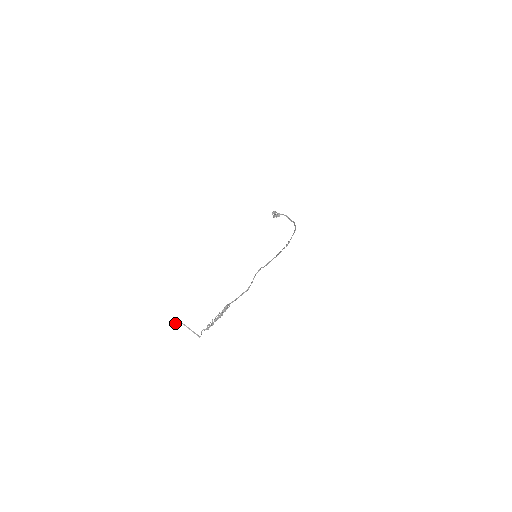
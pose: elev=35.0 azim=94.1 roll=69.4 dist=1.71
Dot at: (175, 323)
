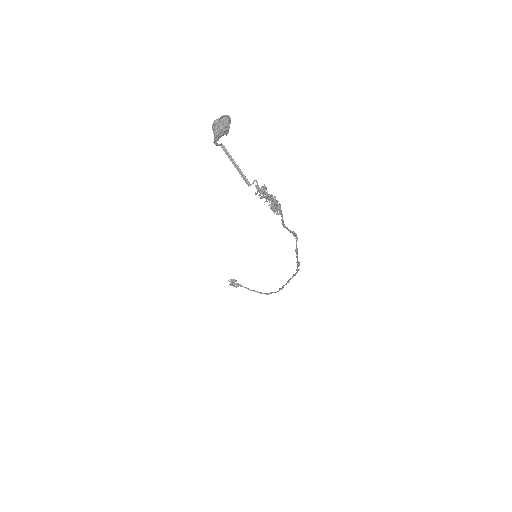
Dot at: (230, 118)
